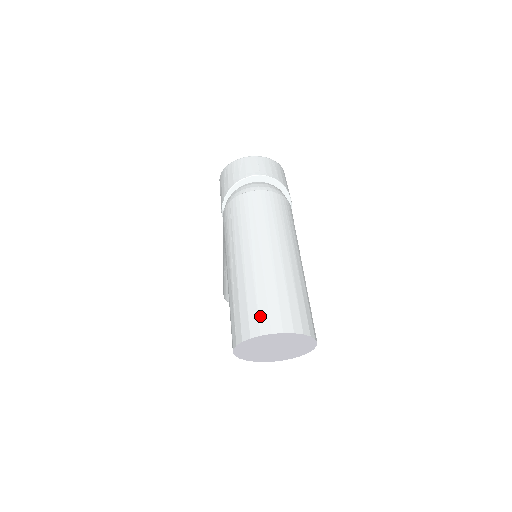
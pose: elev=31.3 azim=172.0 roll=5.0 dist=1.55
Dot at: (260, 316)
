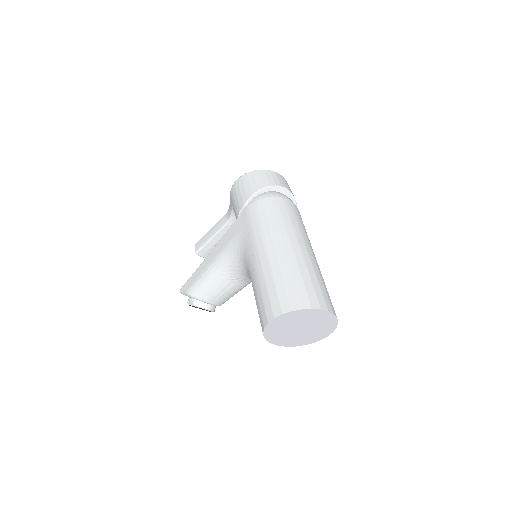
Dot at: (309, 293)
